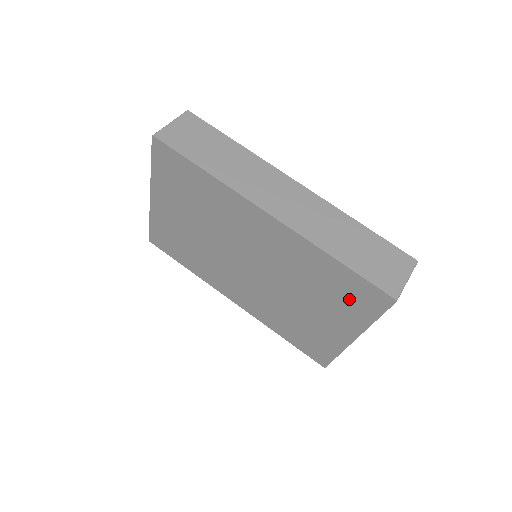
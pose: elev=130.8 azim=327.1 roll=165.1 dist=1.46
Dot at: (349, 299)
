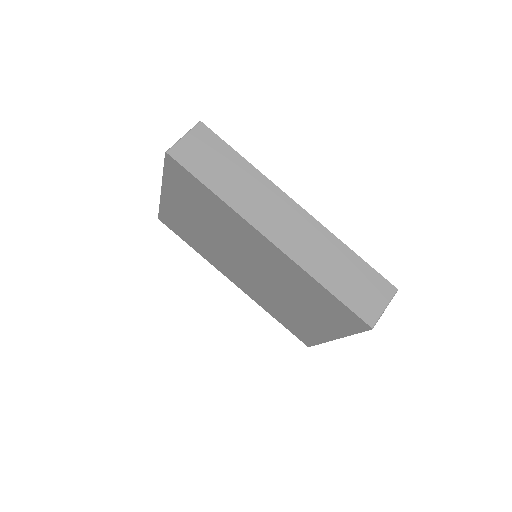
Dot at: (333, 315)
